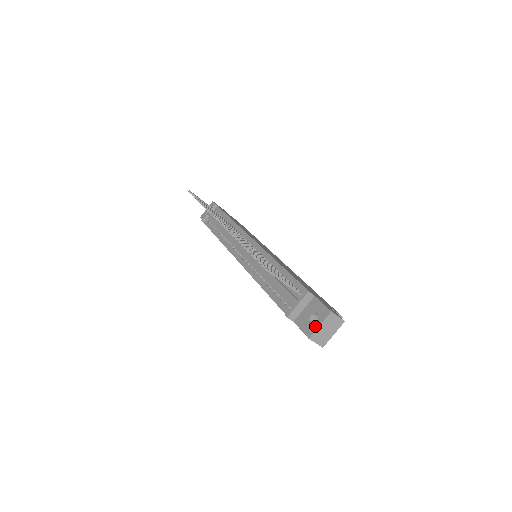
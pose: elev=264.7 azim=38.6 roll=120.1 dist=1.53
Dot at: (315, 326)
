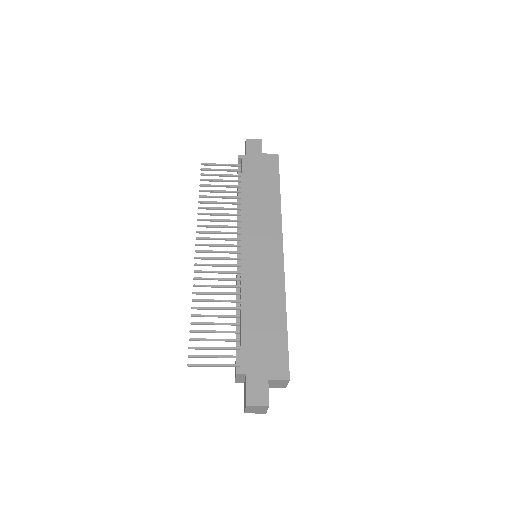
Dot at: (244, 407)
